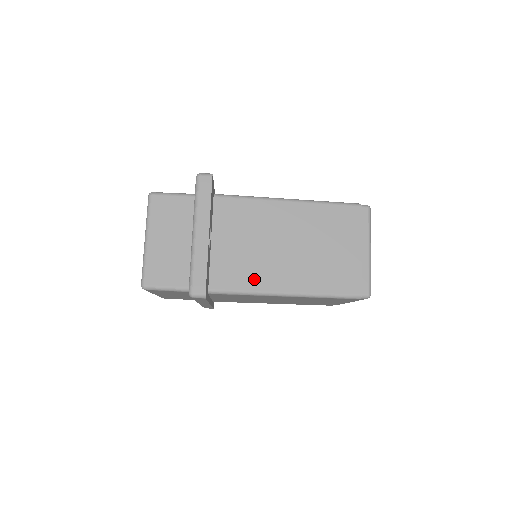
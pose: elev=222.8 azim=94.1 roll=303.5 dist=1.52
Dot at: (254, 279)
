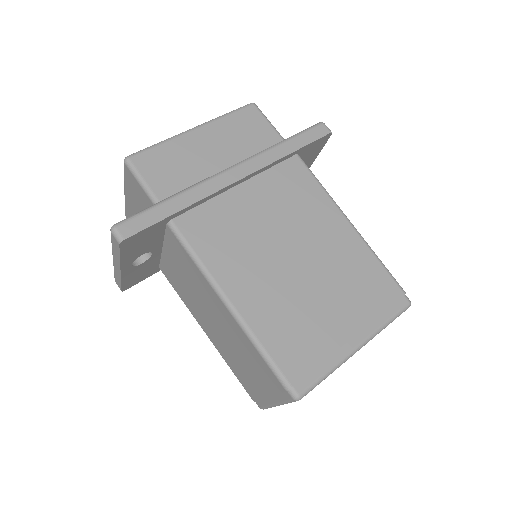
Dot at: occluded
